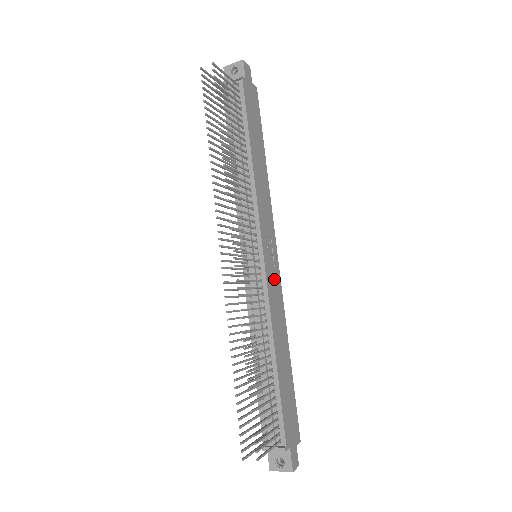
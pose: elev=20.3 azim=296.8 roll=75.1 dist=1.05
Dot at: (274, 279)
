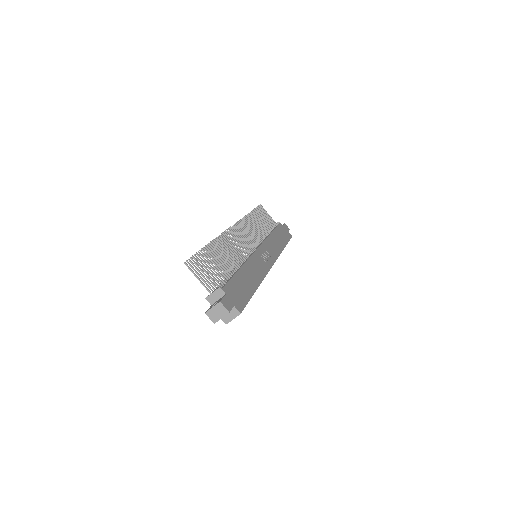
Dot at: (263, 262)
